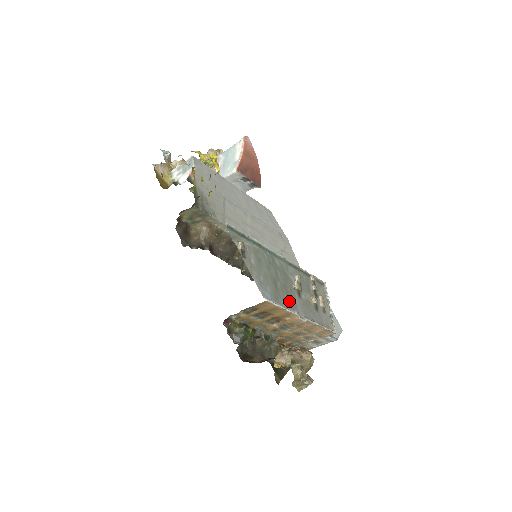
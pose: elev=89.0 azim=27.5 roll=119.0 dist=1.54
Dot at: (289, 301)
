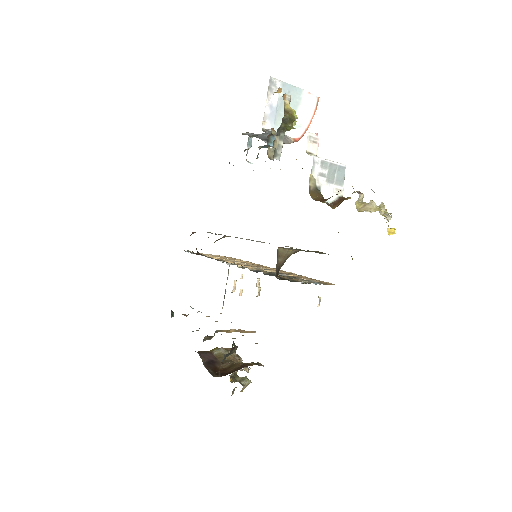
Dot at: occluded
